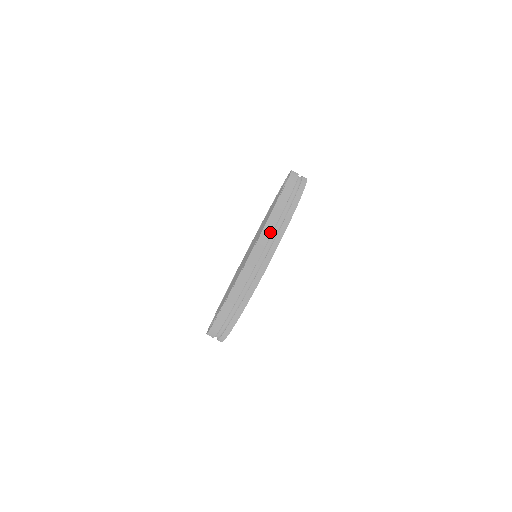
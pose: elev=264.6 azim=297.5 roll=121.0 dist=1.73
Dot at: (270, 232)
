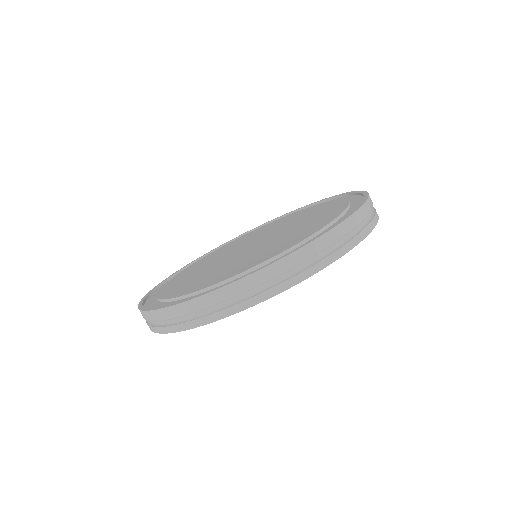
Dot at: (371, 208)
